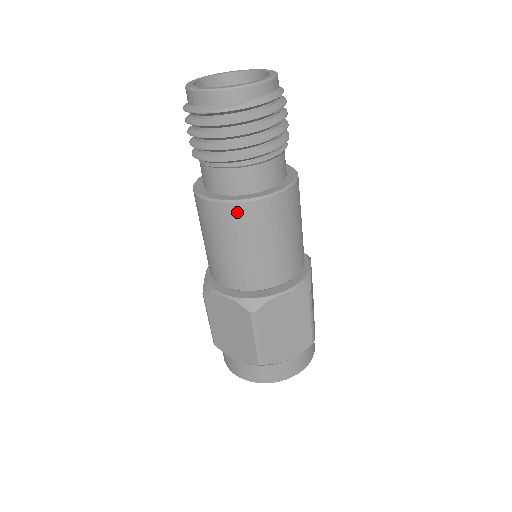
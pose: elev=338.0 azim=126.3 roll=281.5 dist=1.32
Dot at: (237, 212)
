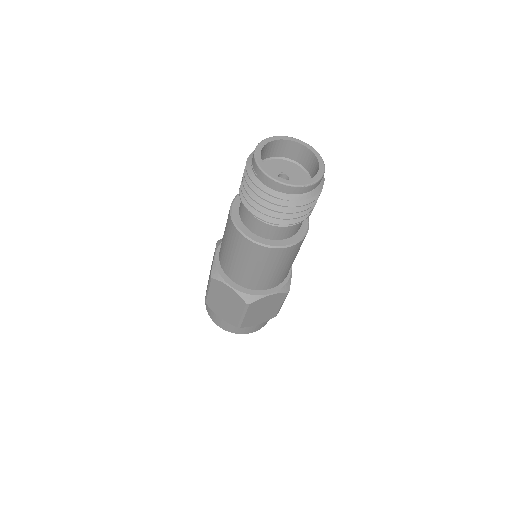
Dot at: (263, 251)
